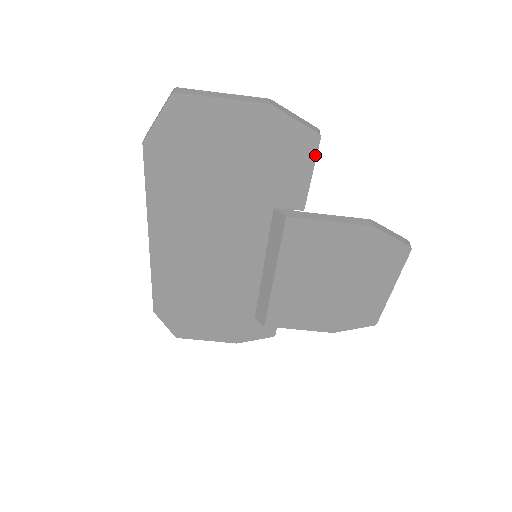
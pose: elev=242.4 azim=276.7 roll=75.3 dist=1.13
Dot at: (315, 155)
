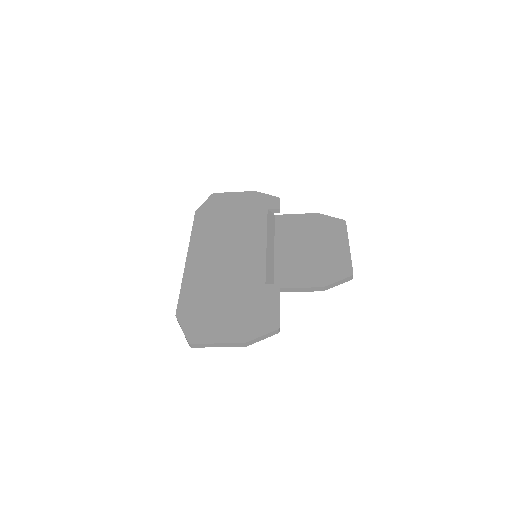
Dot at: occluded
